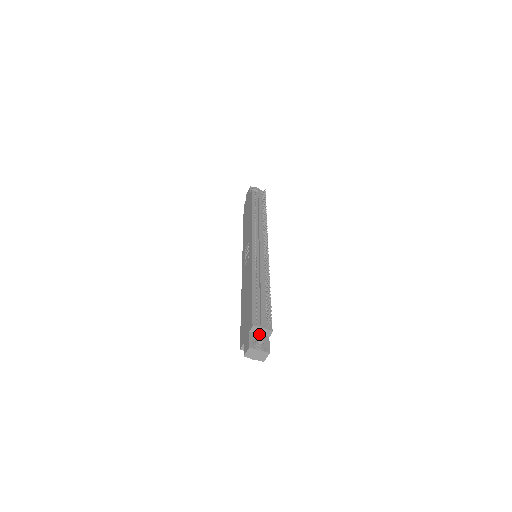
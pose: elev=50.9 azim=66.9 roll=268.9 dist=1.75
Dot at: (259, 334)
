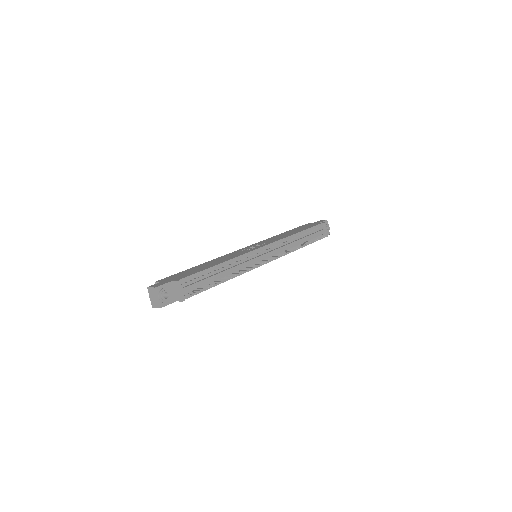
Dot at: (174, 291)
